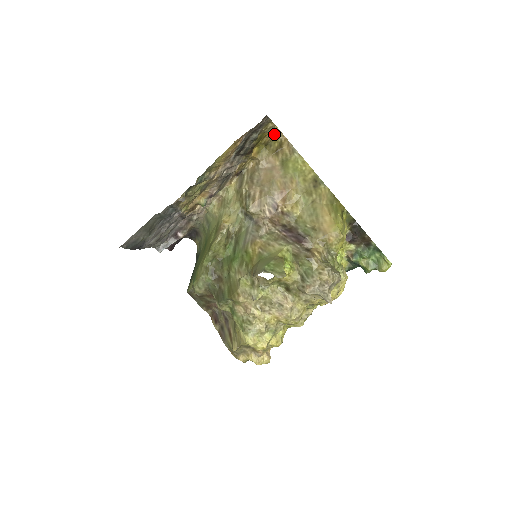
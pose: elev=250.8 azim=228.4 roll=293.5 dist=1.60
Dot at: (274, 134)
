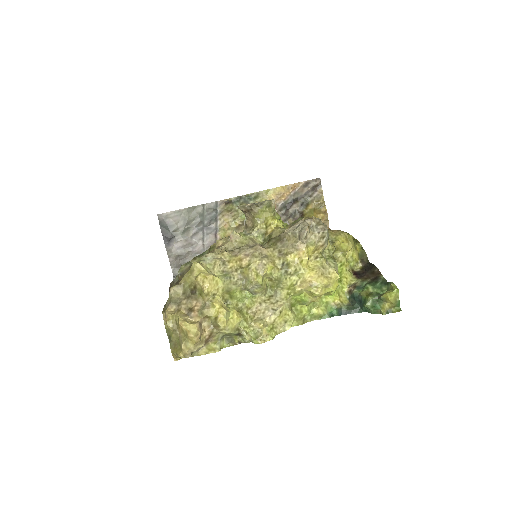
Dot at: occluded
